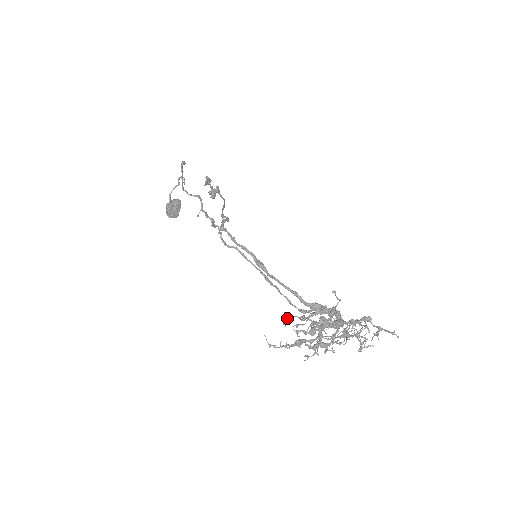
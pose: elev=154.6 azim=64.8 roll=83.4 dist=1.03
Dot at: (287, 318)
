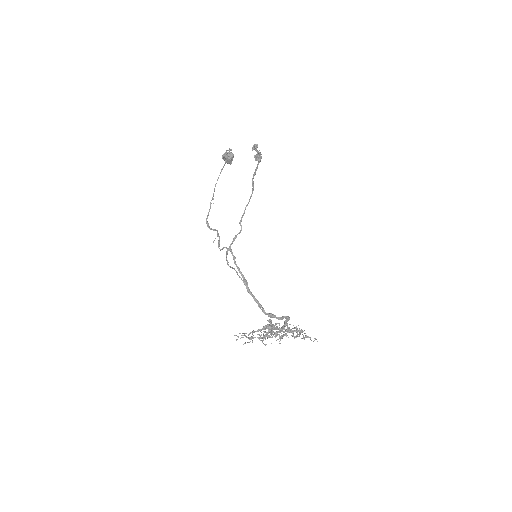
Dot at: occluded
